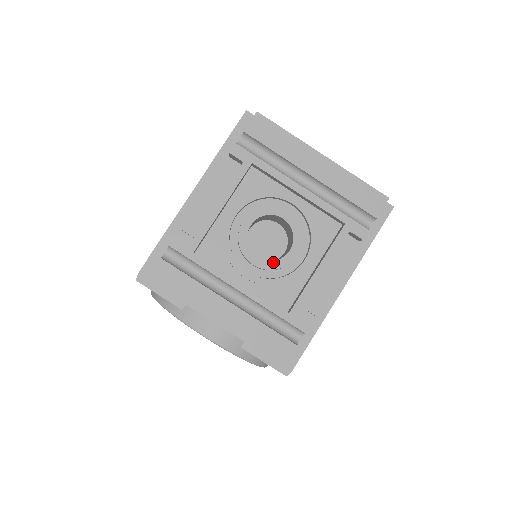
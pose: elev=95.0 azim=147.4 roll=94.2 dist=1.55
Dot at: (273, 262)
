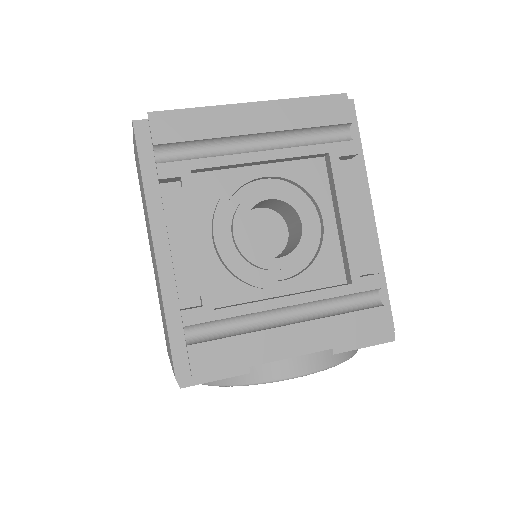
Dot at: (296, 249)
